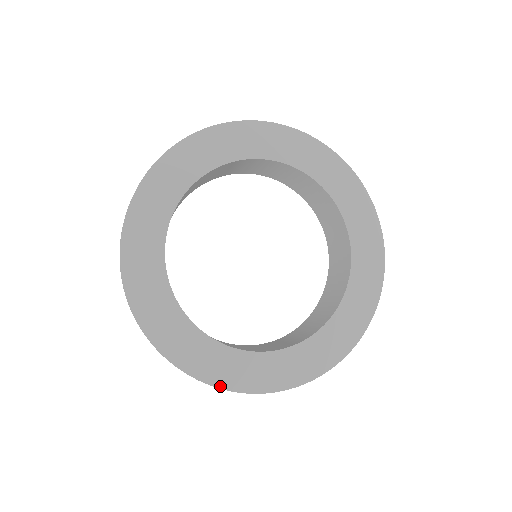
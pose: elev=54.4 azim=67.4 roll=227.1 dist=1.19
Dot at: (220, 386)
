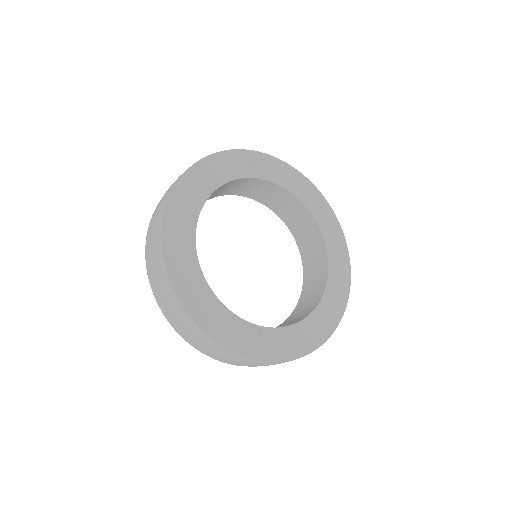
Dot at: (168, 268)
